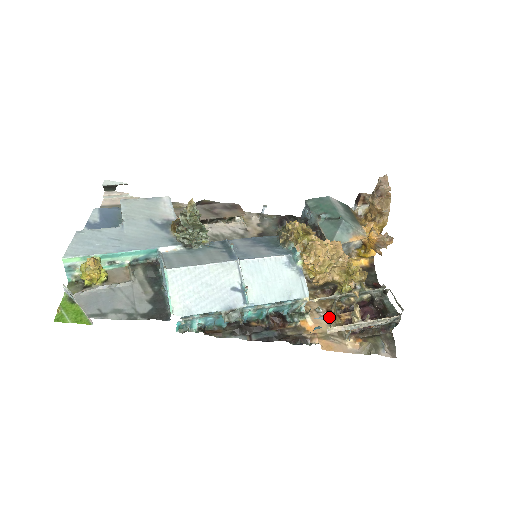
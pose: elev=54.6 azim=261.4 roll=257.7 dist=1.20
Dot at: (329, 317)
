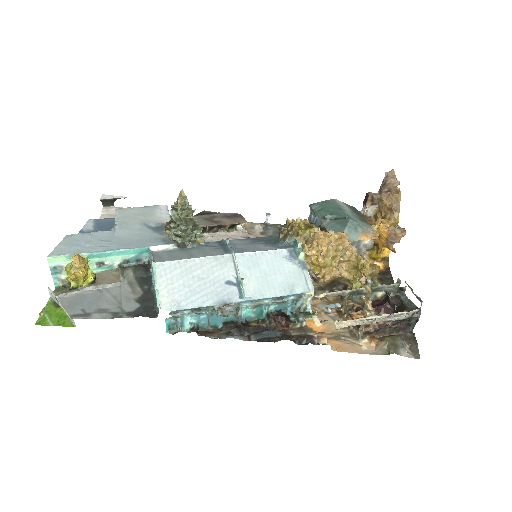
Dot at: (334, 305)
